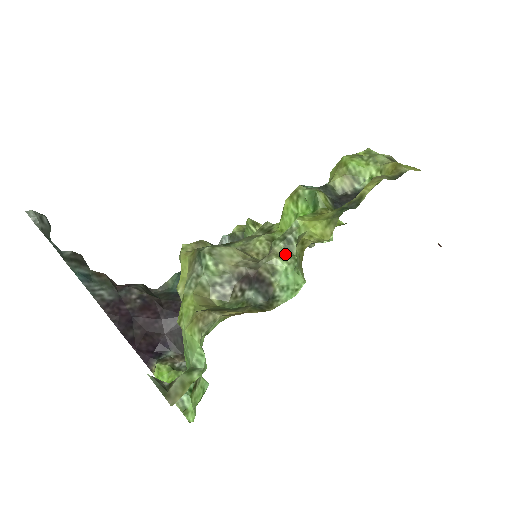
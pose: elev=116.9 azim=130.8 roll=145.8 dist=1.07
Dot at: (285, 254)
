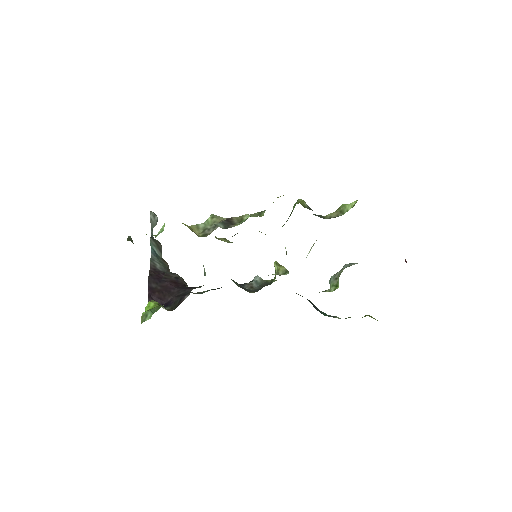
Dot at: (255, 215)
